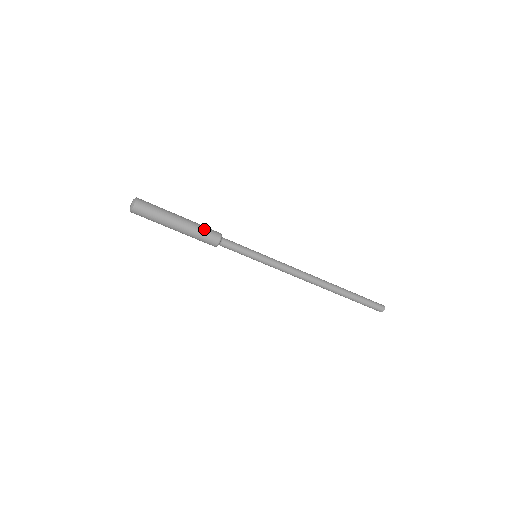
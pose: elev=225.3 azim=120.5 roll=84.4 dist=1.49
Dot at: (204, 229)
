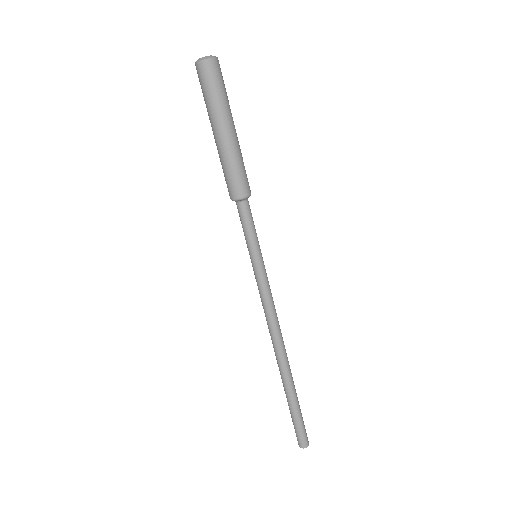
Dot at: (243, 168)
